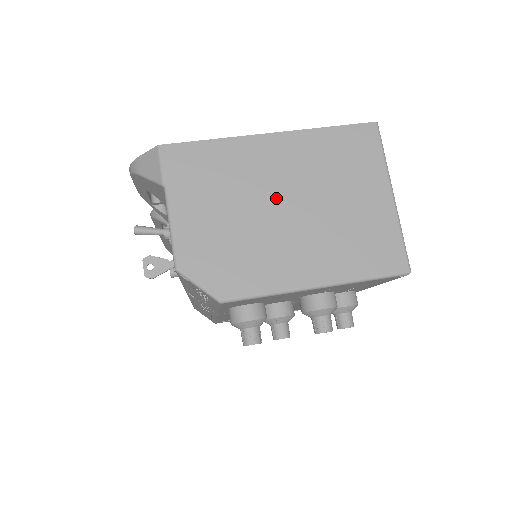
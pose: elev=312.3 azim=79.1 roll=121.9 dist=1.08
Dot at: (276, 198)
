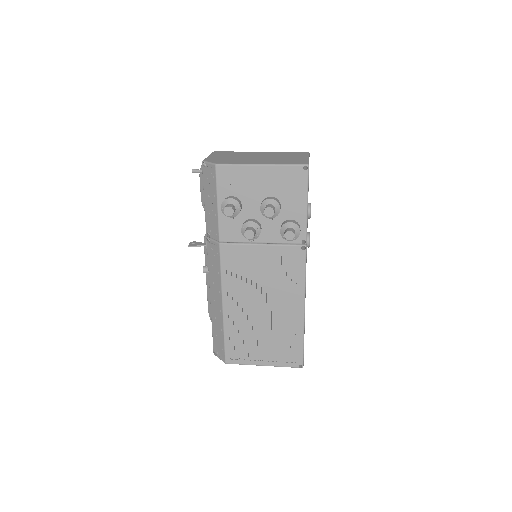
Dot at: (254, 156)
